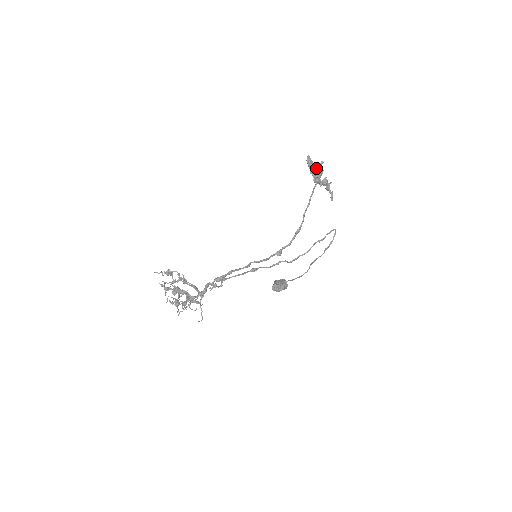
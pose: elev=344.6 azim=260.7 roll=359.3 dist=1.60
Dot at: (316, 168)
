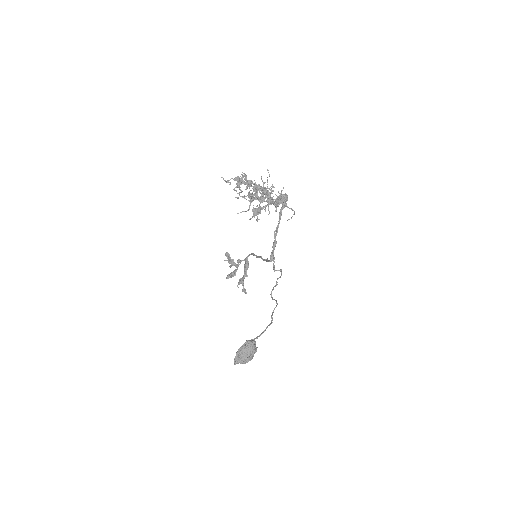
Dot at: occluded
